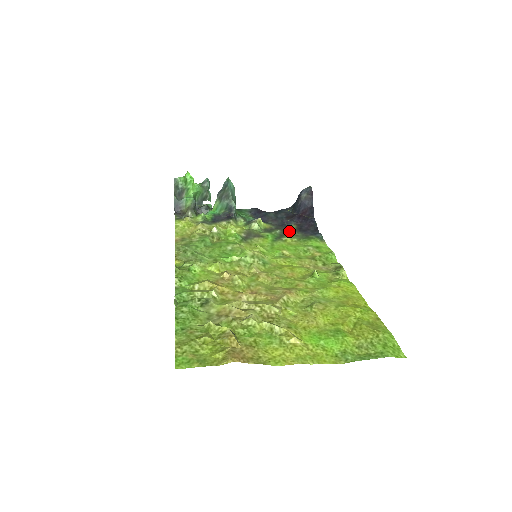
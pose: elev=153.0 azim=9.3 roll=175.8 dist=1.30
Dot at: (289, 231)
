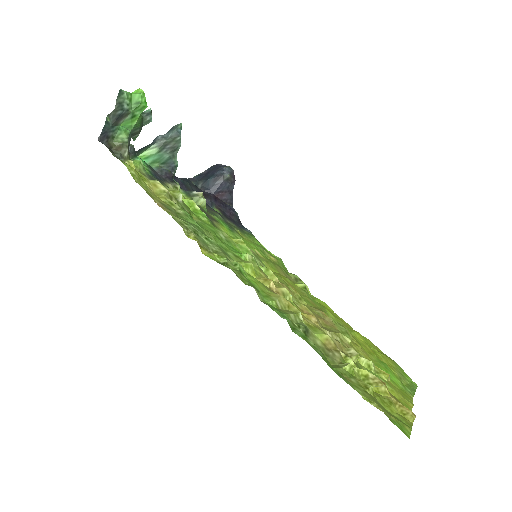
Dot at: (222, 217)
